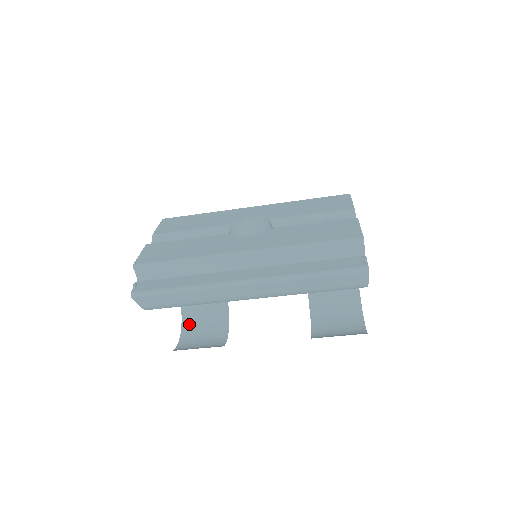
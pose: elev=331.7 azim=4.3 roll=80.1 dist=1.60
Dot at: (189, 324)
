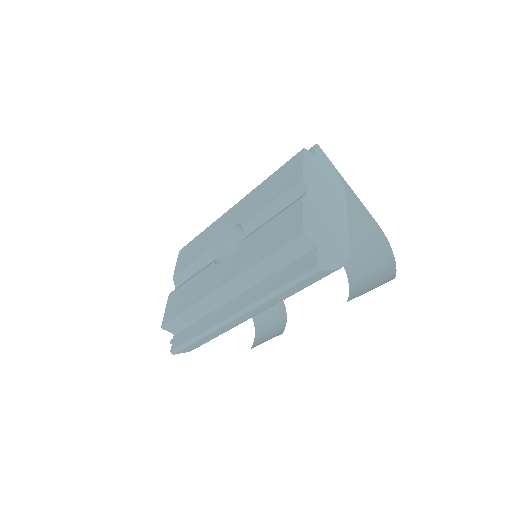
Dot at: (257, 315)
